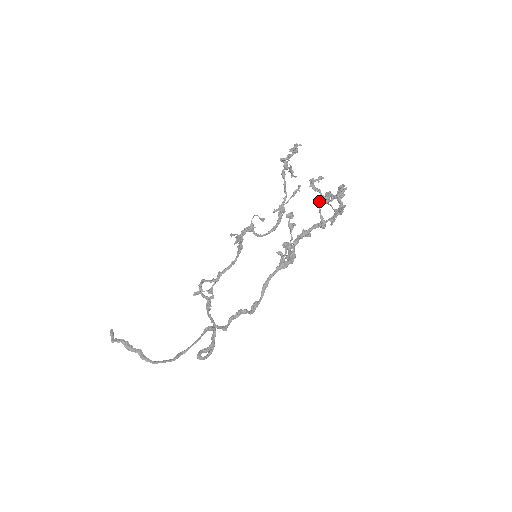
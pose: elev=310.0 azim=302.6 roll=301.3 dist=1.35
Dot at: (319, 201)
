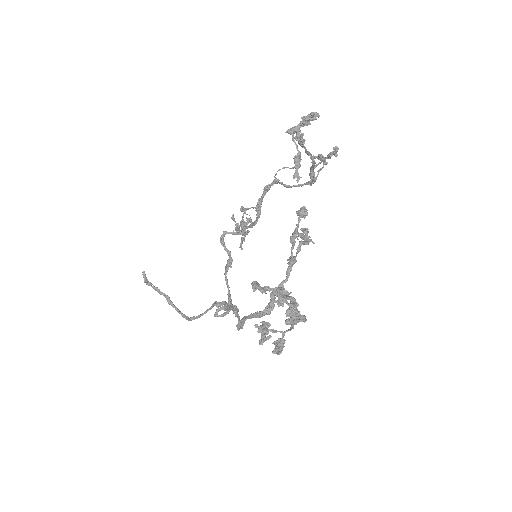
Dot at: (278, 294)
